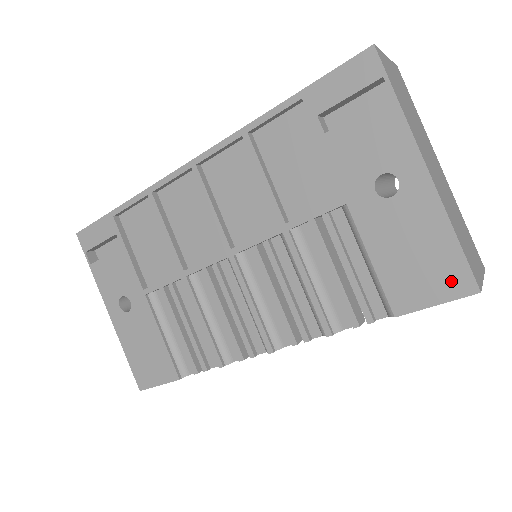
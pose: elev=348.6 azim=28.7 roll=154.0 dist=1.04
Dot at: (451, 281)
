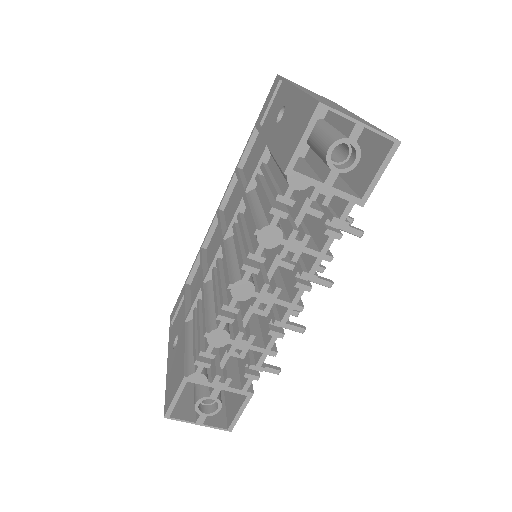
Dot at: (306, 116)
